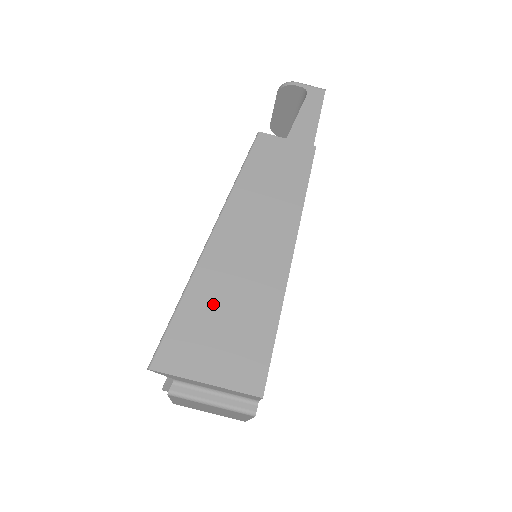
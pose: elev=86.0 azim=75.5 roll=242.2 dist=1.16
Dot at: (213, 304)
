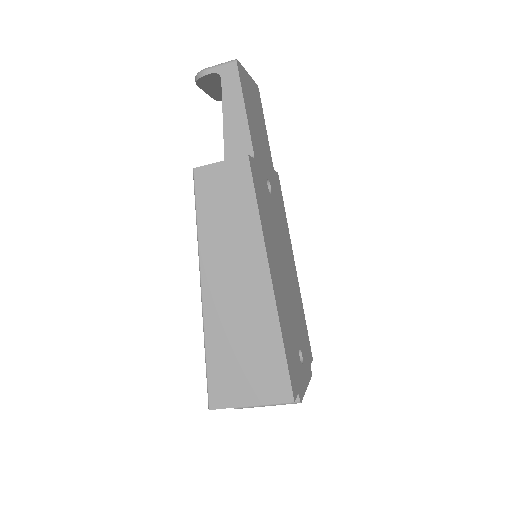
Dot at: (229, 347)
